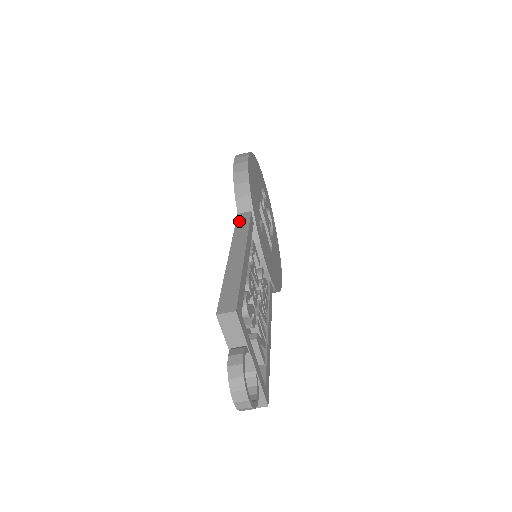
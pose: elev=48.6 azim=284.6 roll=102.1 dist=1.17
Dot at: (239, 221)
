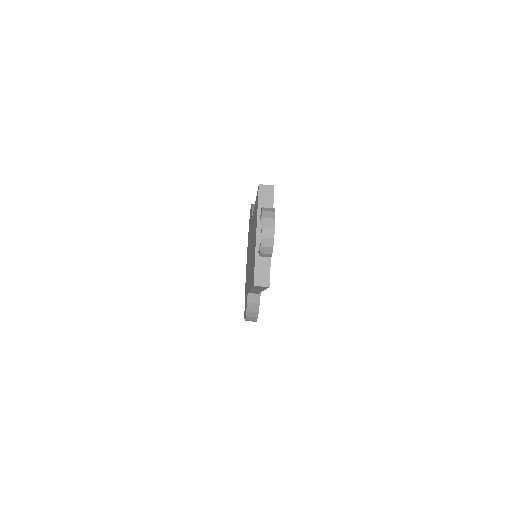
Dot at: occluded
